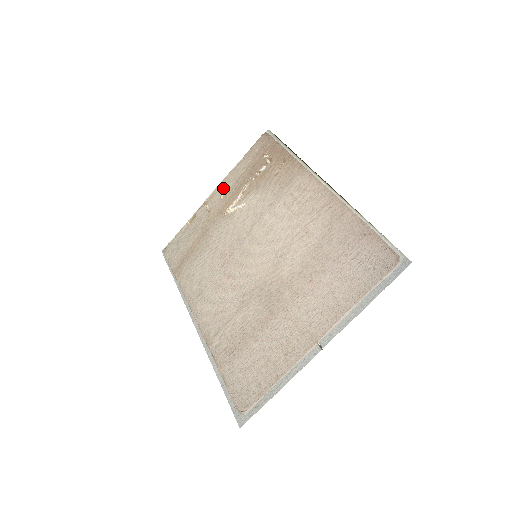
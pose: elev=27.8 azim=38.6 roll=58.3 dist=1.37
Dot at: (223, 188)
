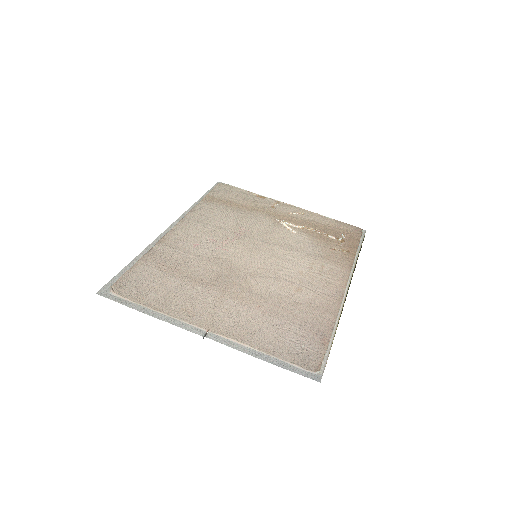
Dot at: (299, 212)
